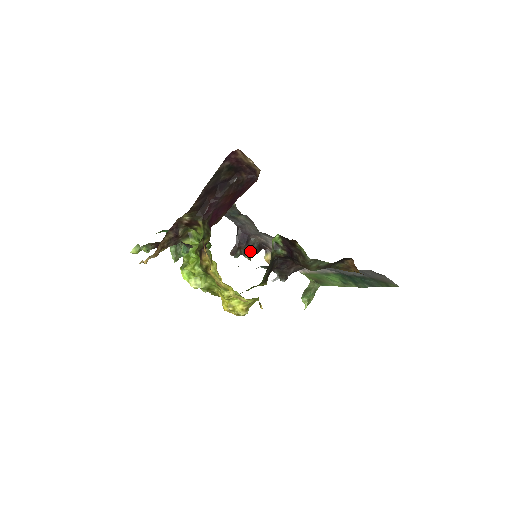
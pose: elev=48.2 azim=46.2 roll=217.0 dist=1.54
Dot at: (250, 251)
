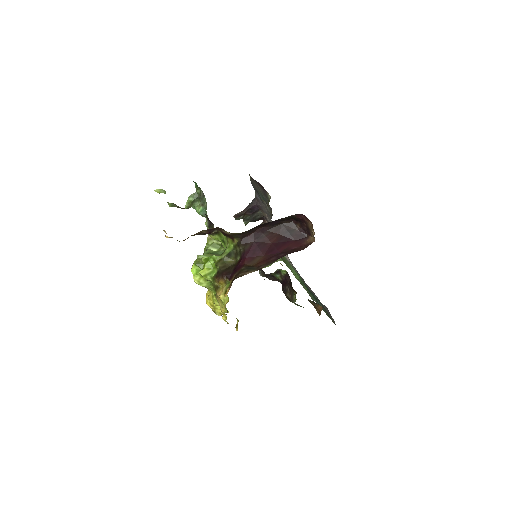
Dot at: (251, 219)
